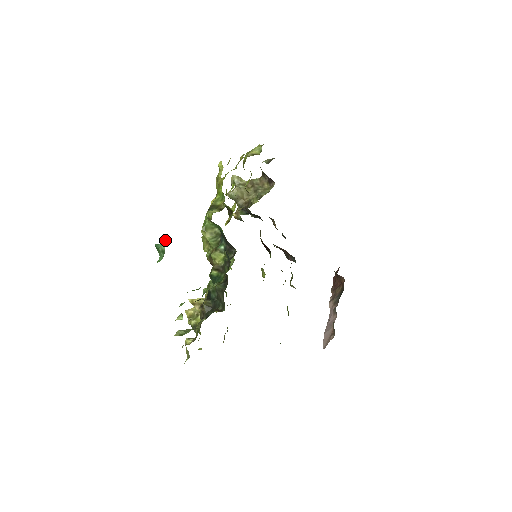
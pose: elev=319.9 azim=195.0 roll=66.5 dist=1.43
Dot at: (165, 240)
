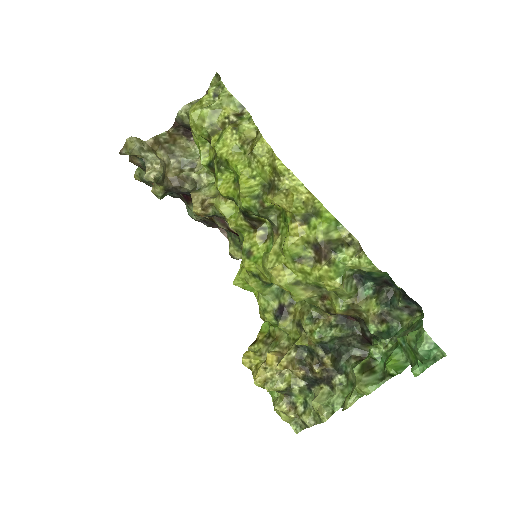
Dot at: (436, 344)
